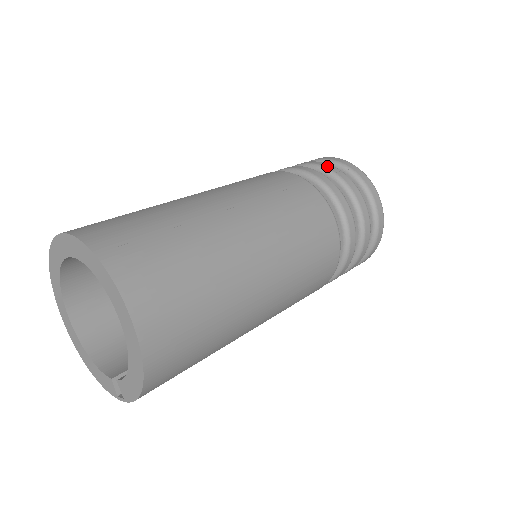
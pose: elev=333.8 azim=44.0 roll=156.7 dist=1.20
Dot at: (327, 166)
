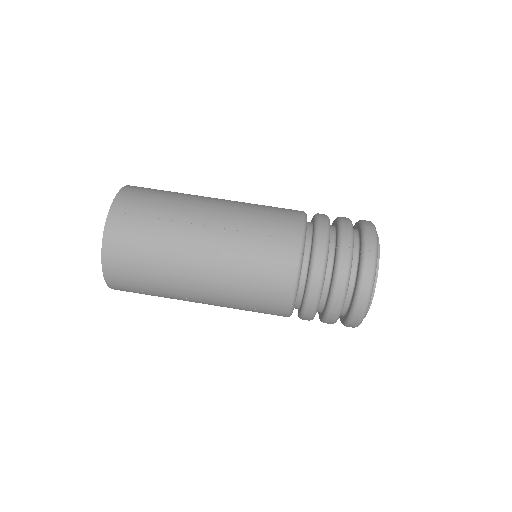
Dot at: (330, 317)
